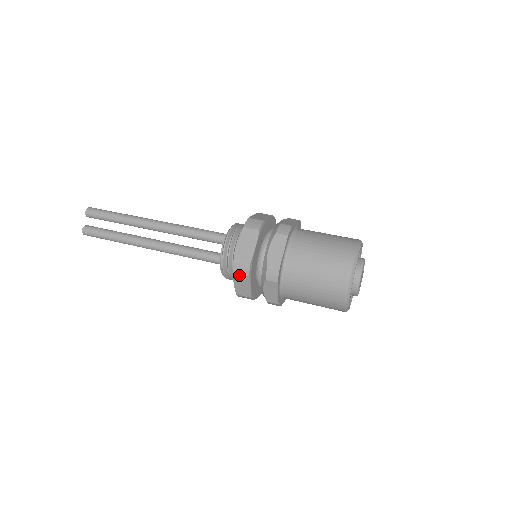
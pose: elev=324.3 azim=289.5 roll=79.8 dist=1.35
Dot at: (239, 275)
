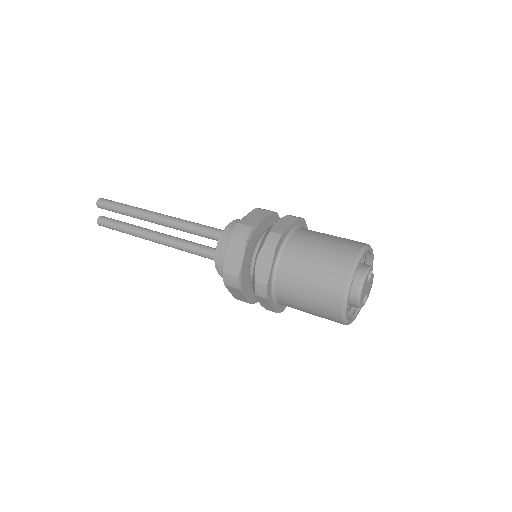
Dot at: (230, 287)
